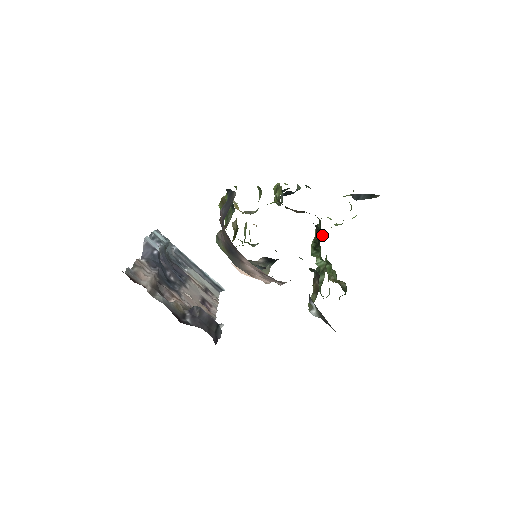
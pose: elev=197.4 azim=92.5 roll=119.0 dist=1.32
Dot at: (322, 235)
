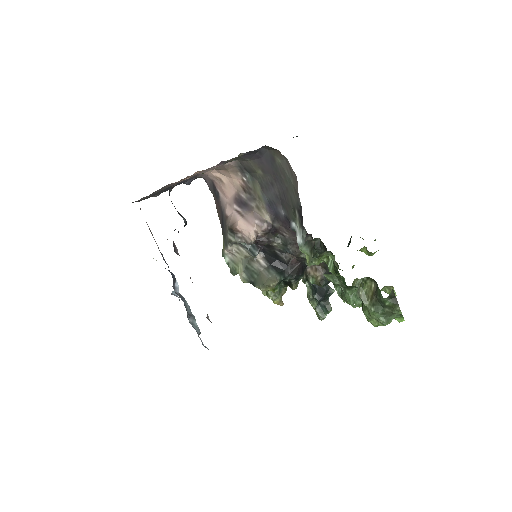
Dot at: occluded
